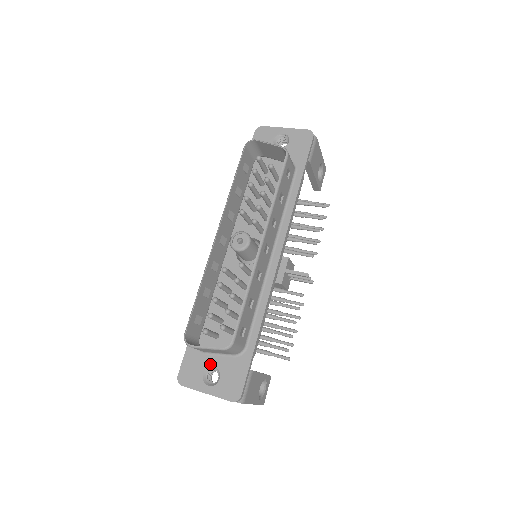
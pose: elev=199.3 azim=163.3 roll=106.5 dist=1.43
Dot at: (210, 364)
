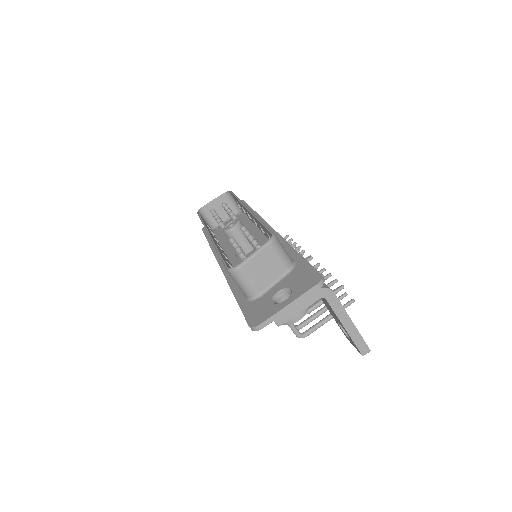
Dot at: (273, 294)
